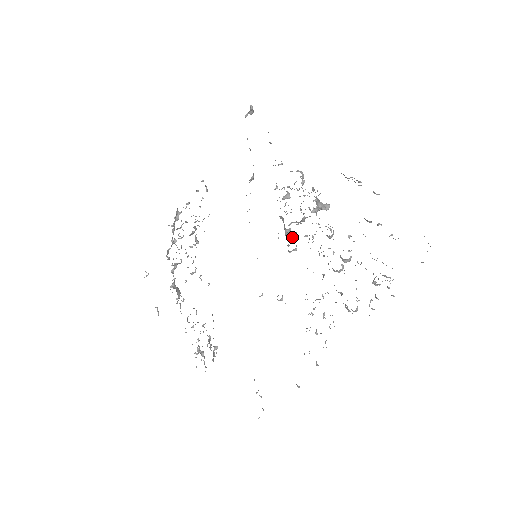
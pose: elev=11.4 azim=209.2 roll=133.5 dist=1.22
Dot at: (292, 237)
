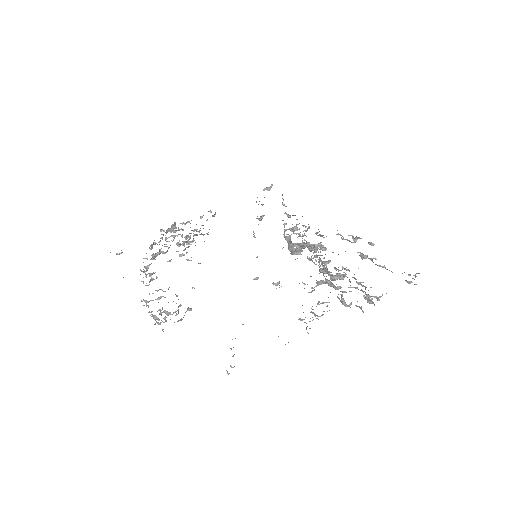
Dot at: (296, 249)
